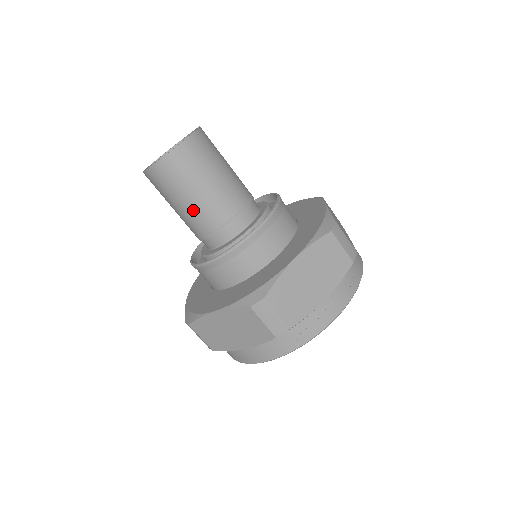
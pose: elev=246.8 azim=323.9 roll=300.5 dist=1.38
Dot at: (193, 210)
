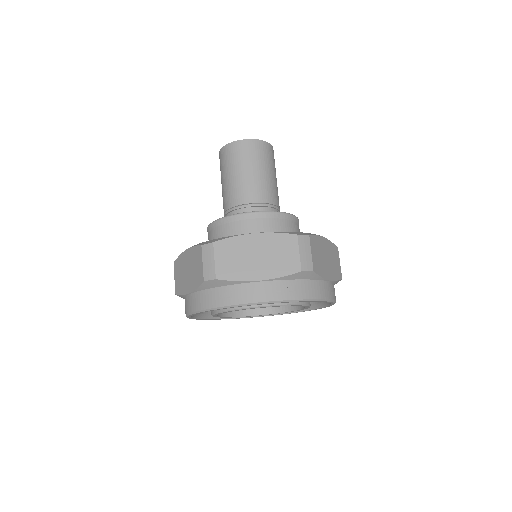
Dot at: (228, 187)
